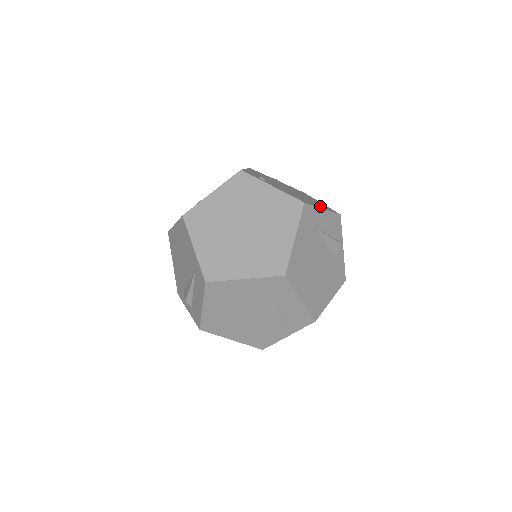
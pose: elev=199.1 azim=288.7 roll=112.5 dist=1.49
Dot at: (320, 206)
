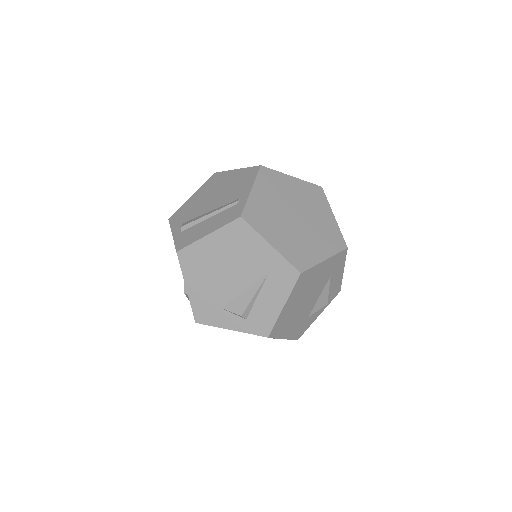
Dot at: occluded
